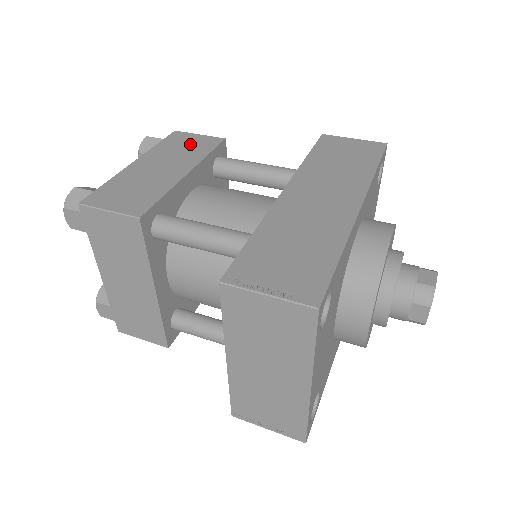
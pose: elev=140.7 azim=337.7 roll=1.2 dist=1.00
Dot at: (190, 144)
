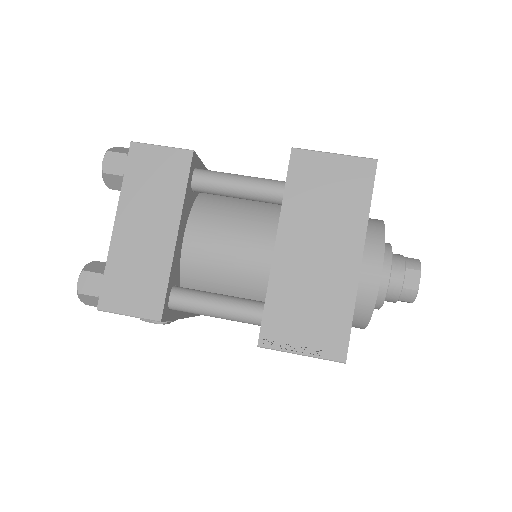
Dot at: occluded
